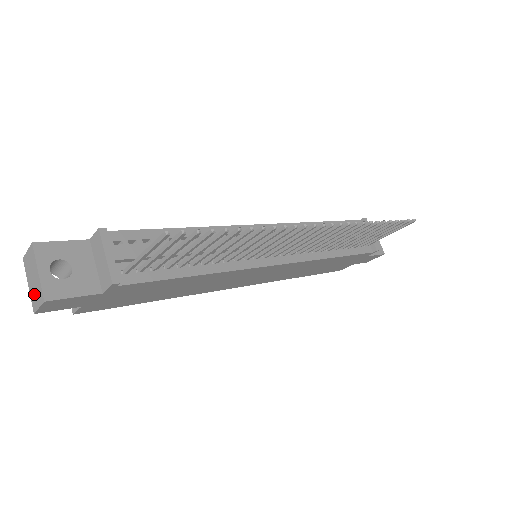
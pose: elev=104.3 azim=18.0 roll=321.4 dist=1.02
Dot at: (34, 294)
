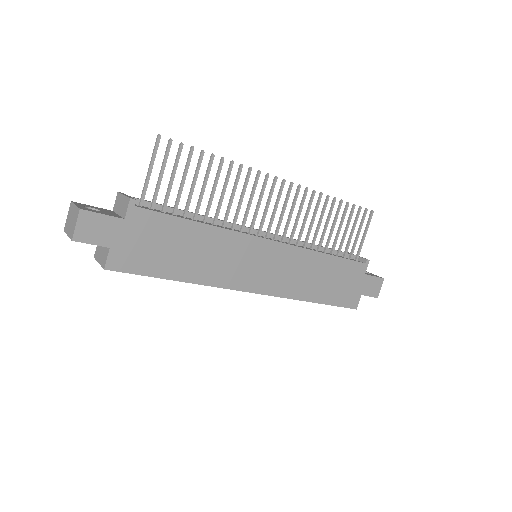
Dot at: (72, 226)
